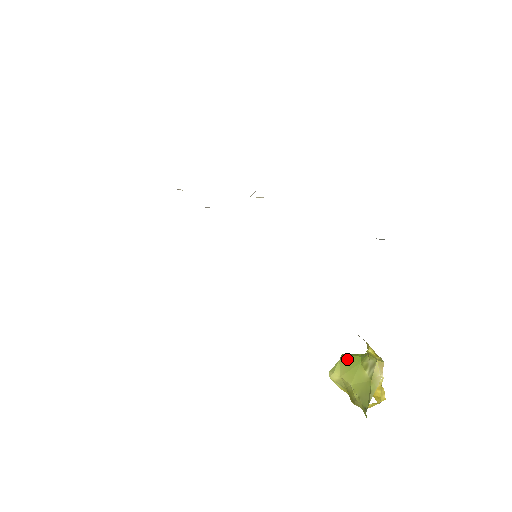
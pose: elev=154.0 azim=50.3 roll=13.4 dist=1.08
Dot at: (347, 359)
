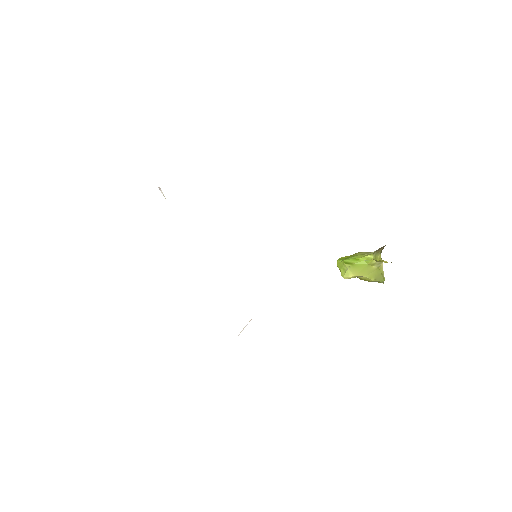
Dot at: (355, 266)
